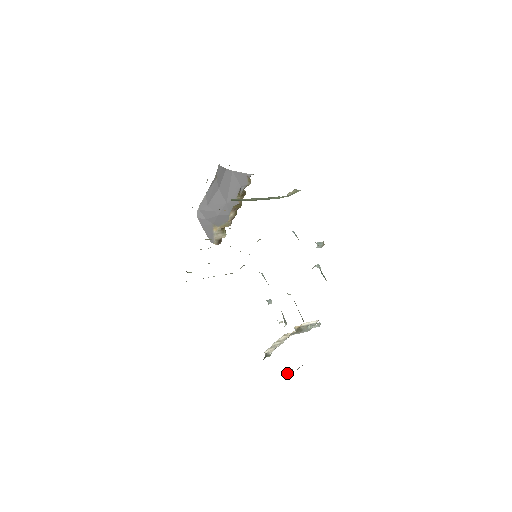
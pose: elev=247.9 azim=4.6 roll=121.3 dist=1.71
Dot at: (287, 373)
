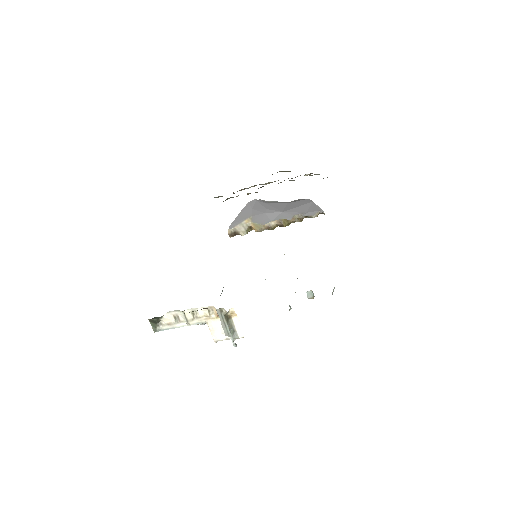
Dot at: occluded
